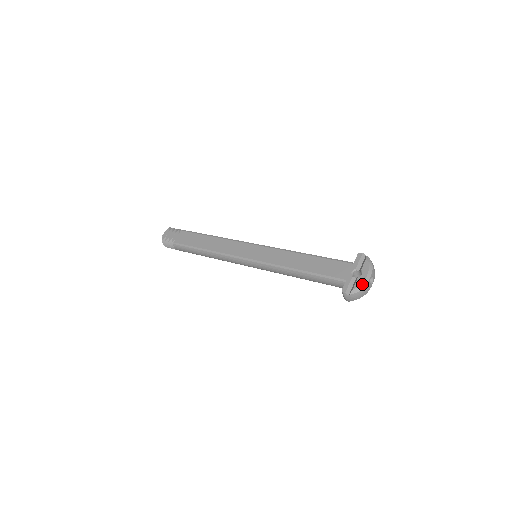
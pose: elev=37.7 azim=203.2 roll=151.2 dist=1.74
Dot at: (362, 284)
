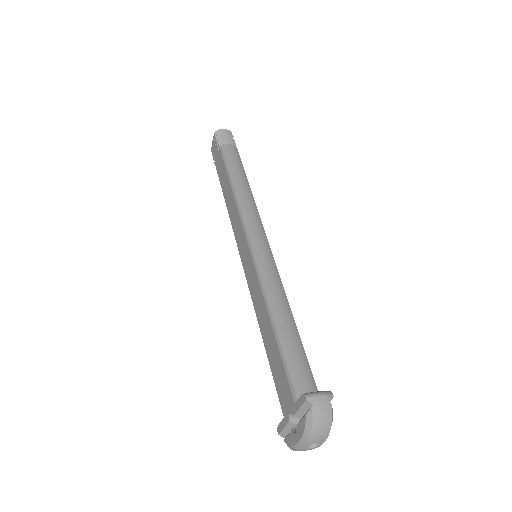
Dot at: (292, 447)
